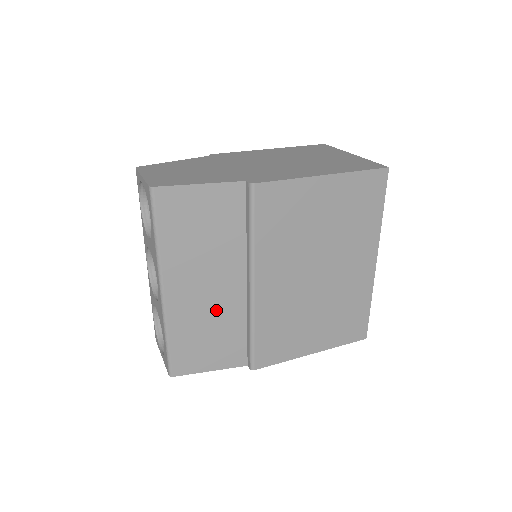
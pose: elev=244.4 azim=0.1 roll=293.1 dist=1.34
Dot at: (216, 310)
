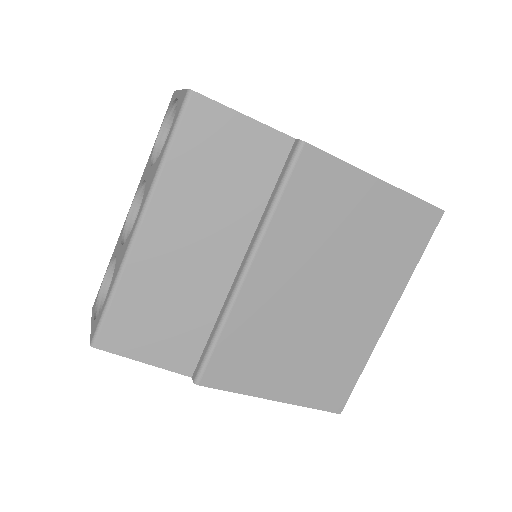
Dot at: (189, 282)
